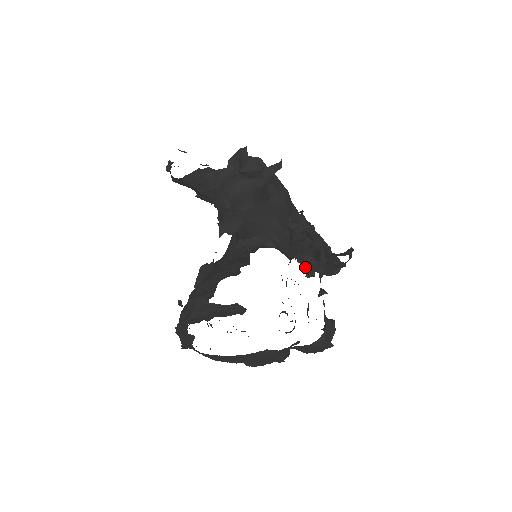
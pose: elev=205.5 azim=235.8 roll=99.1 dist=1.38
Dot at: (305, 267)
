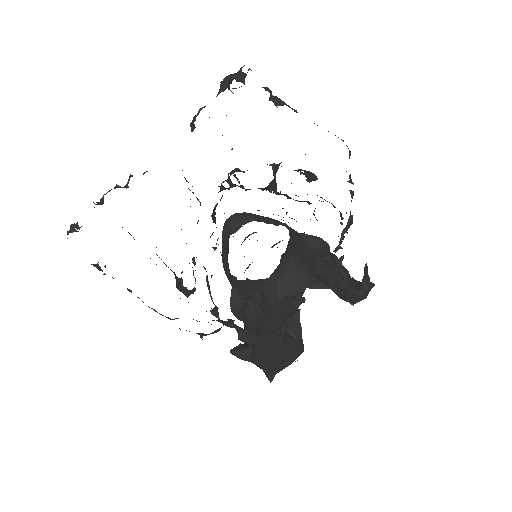
Dot at: occluded
